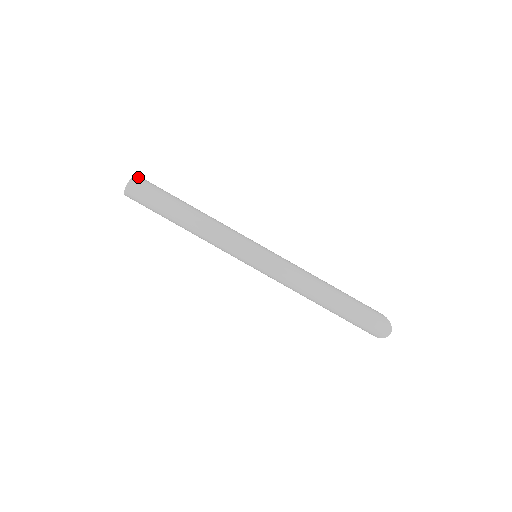
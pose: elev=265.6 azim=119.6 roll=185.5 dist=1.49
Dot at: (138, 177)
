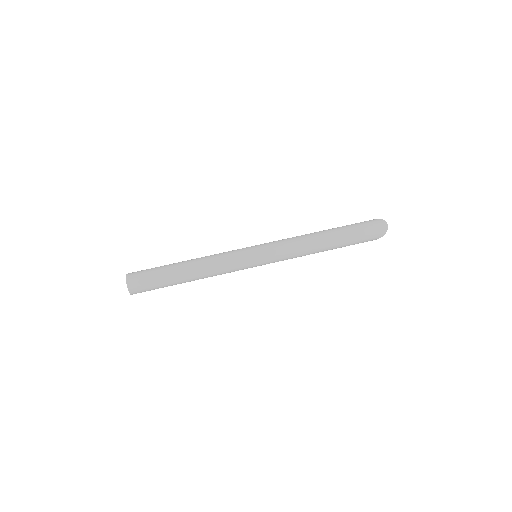
Dot at: (130, 273)
